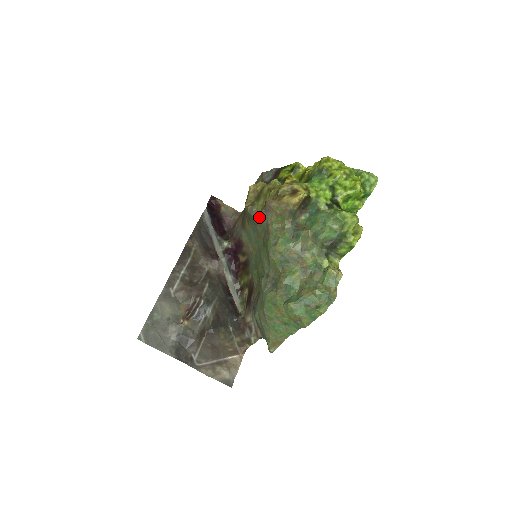
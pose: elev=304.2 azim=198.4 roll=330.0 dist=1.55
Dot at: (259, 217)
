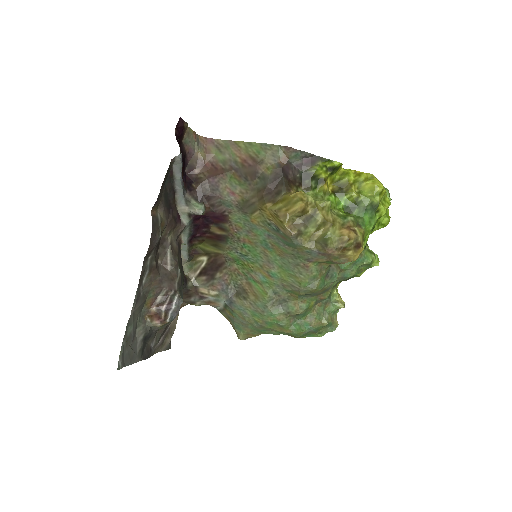
Dot at: (302, 248)
